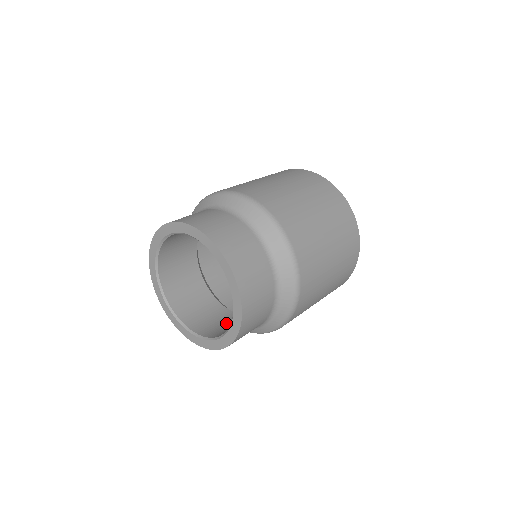
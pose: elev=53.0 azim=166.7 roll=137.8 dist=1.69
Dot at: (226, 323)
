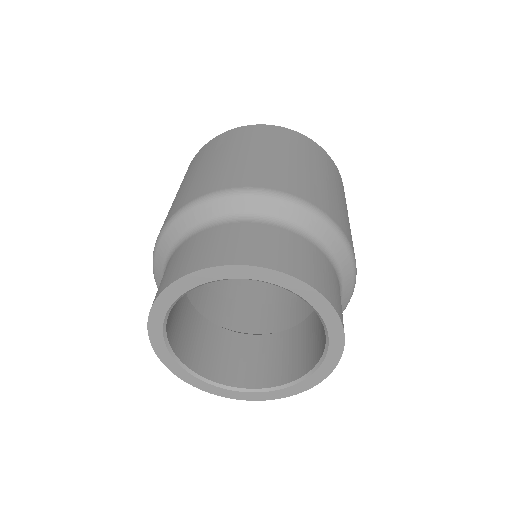
Dot at: (204, 341)
